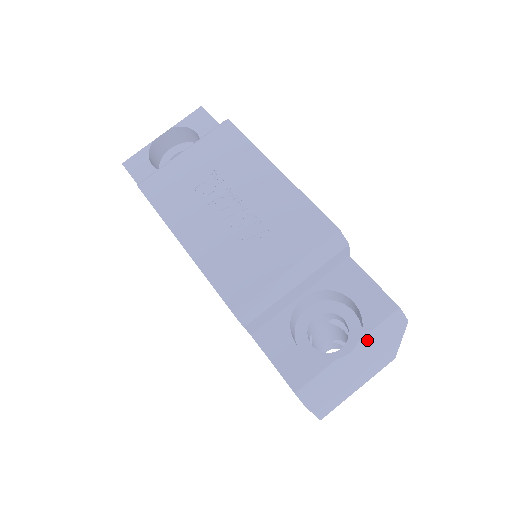
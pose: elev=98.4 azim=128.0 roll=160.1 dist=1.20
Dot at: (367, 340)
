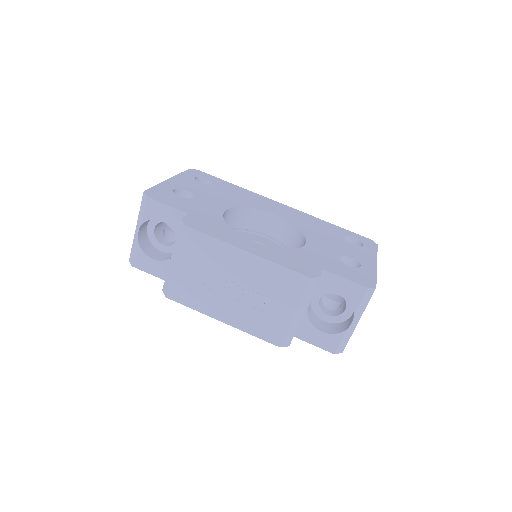
Dot at: (358, 312)
